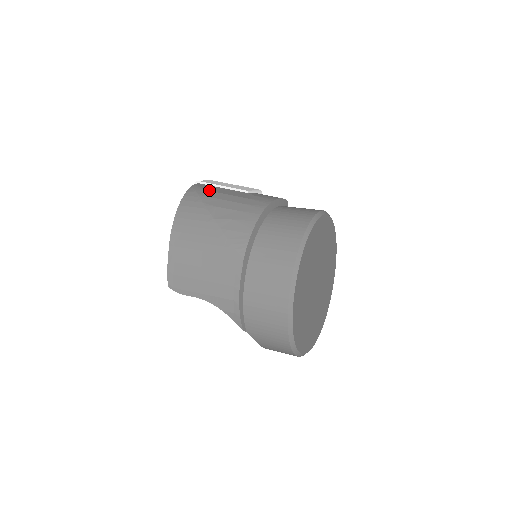
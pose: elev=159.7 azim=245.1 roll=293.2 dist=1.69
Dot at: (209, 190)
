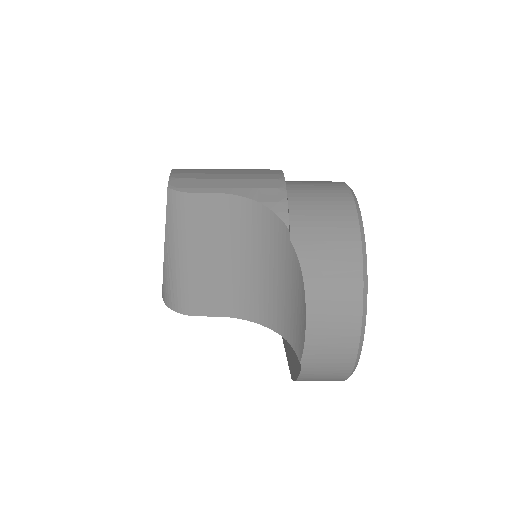
Dot at: occluded
